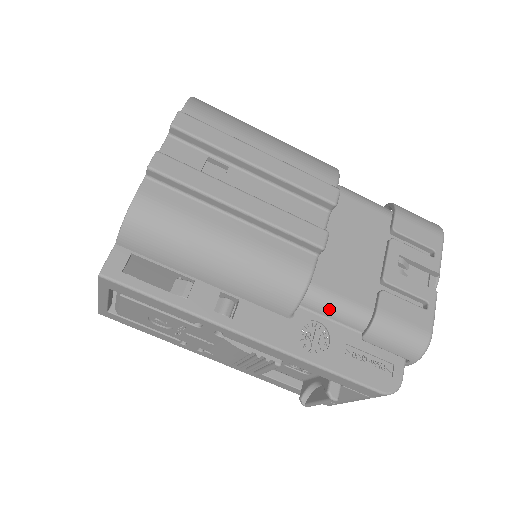
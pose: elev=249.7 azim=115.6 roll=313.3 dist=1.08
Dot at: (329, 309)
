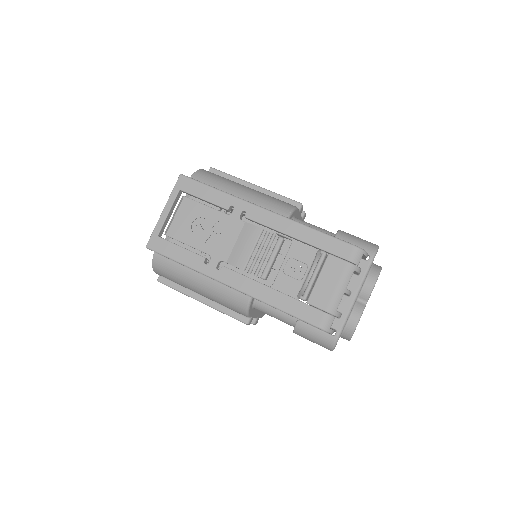
Dot at: occluded
